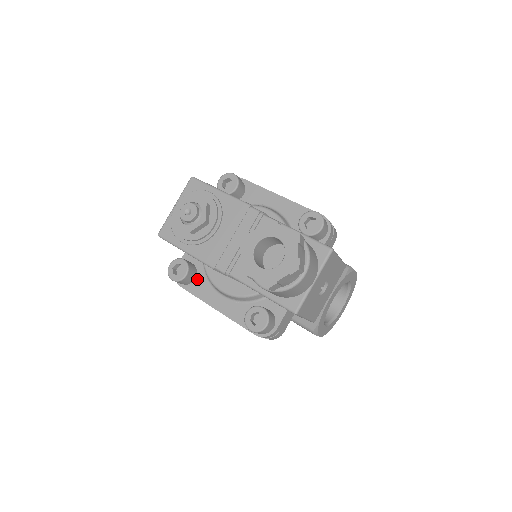
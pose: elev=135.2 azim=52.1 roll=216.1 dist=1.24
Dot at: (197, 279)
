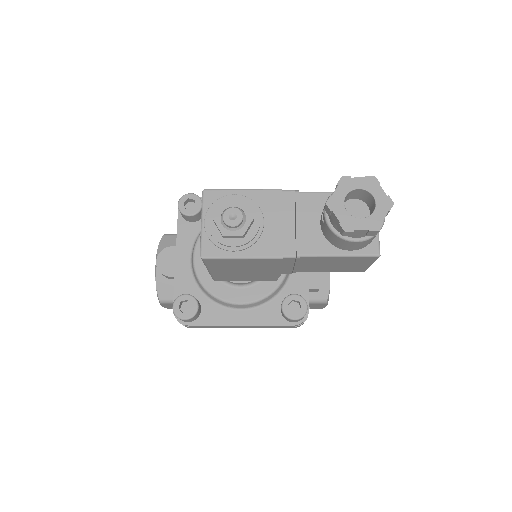
Dot at: (203, 309)
